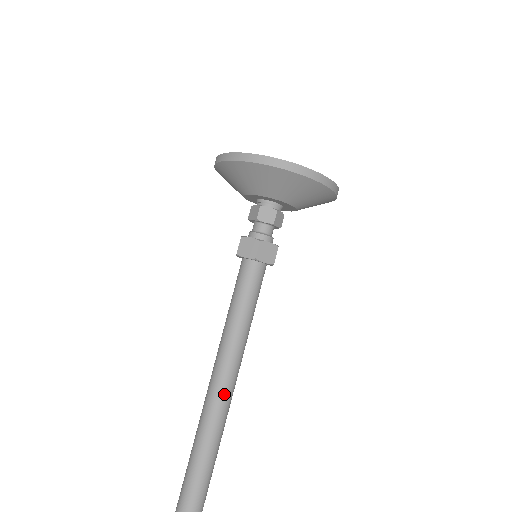
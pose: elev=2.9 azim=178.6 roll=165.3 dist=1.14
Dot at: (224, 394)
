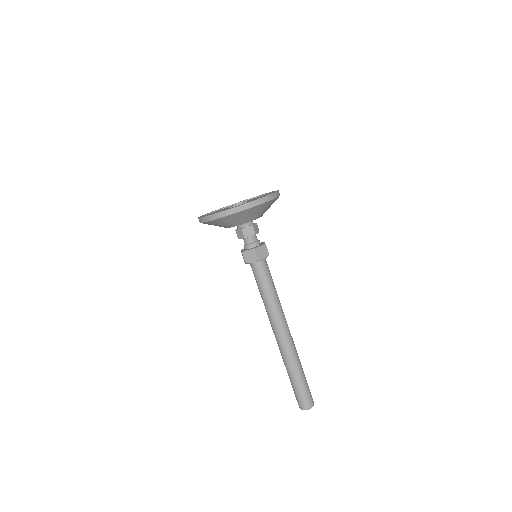
Dot at: (280, 340)
